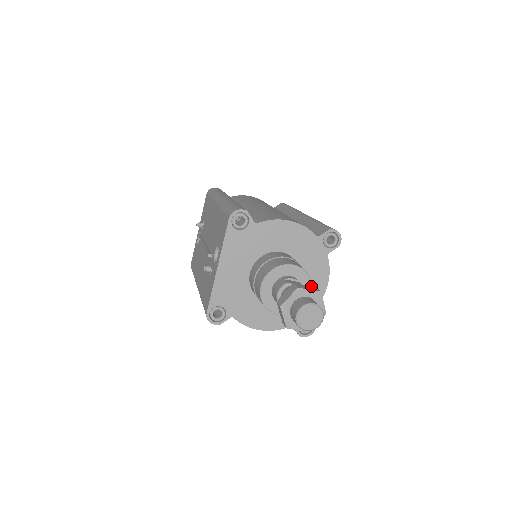
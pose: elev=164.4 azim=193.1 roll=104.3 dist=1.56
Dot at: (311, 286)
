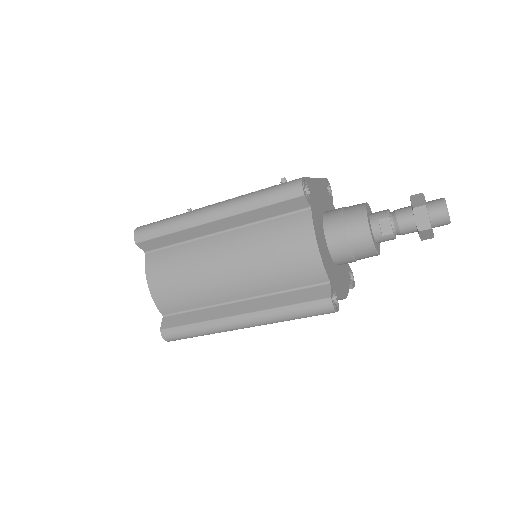
Dot at: occluded
